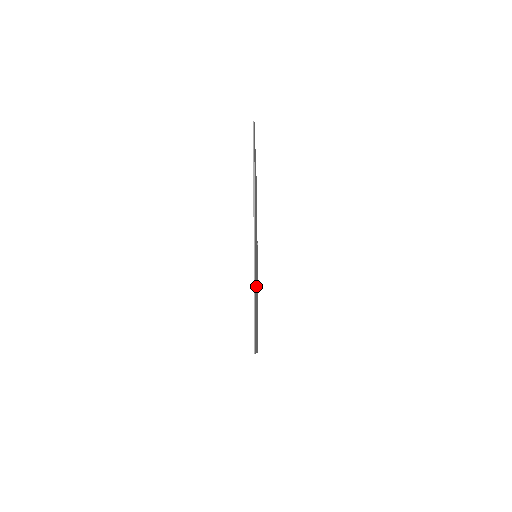
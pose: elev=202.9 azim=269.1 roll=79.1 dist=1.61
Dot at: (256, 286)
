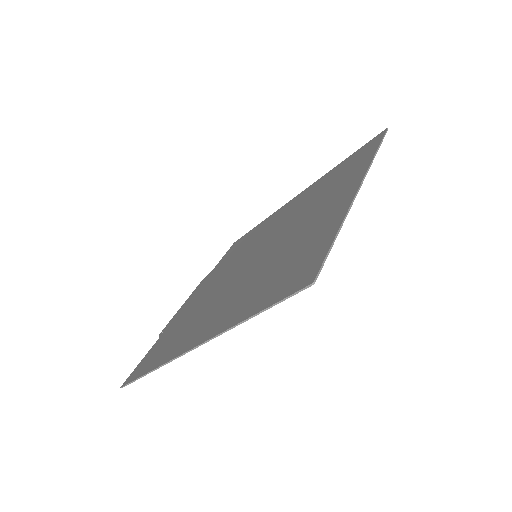
Dot at: (241, 279)
